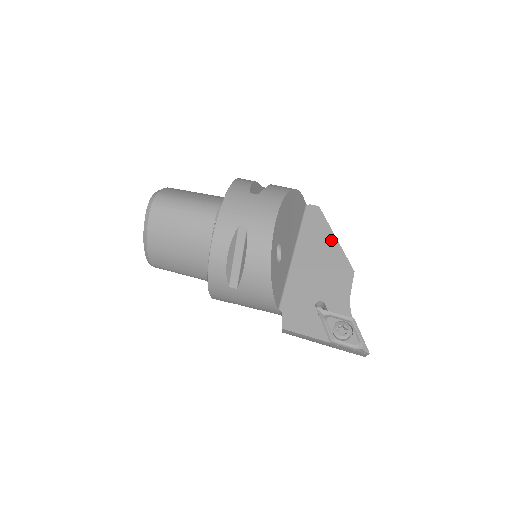
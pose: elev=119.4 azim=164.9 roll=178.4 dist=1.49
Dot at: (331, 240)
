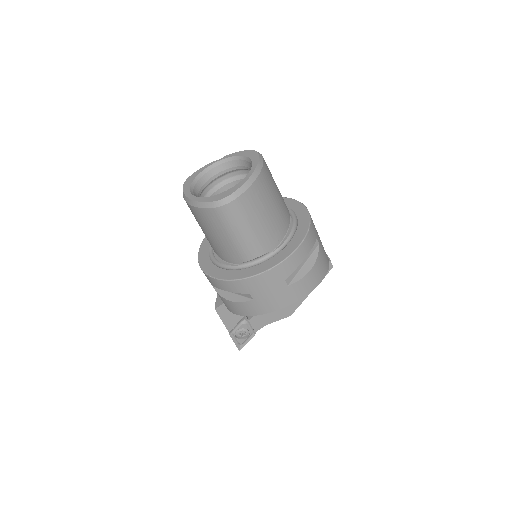
Dot at: occluded
